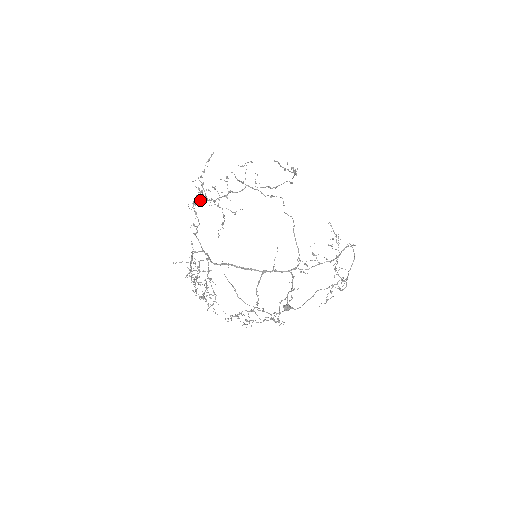
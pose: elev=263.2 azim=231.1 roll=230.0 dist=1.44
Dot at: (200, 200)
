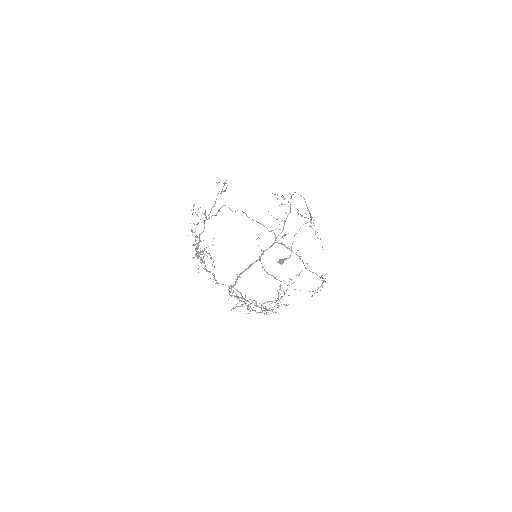
Dot at: occluded
